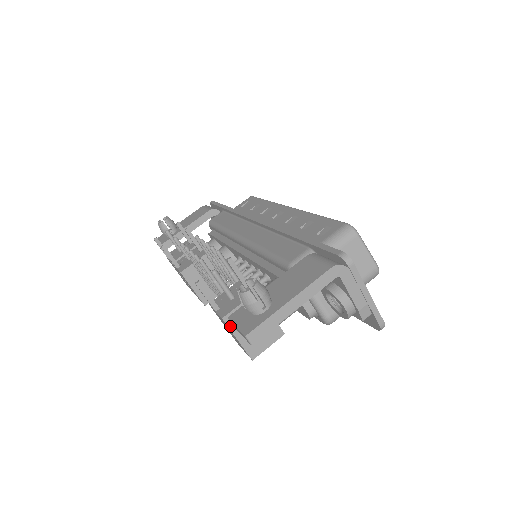
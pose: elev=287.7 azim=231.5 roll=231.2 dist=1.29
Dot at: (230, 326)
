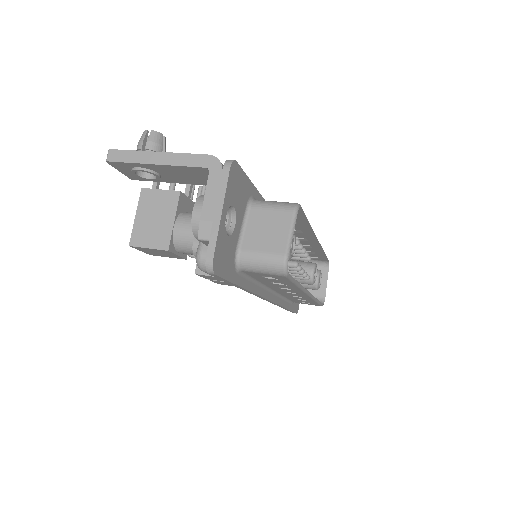
Dot at: (141, 200)
